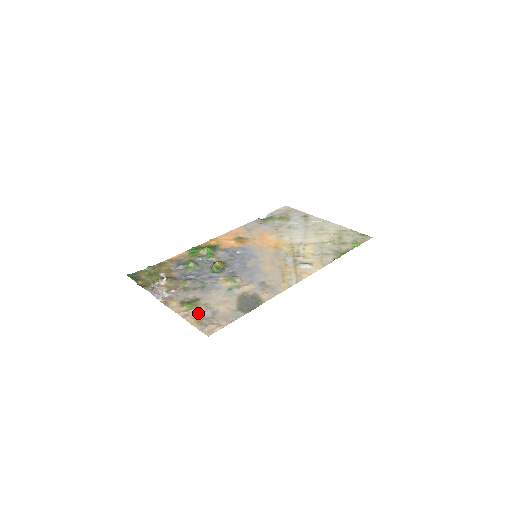
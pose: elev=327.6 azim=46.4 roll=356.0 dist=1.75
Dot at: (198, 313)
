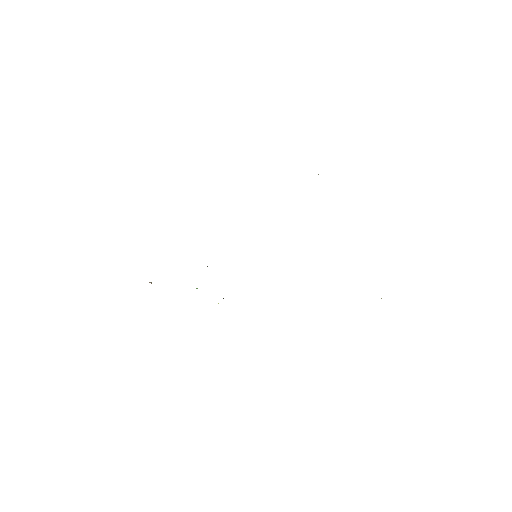
Dot at: occluded
